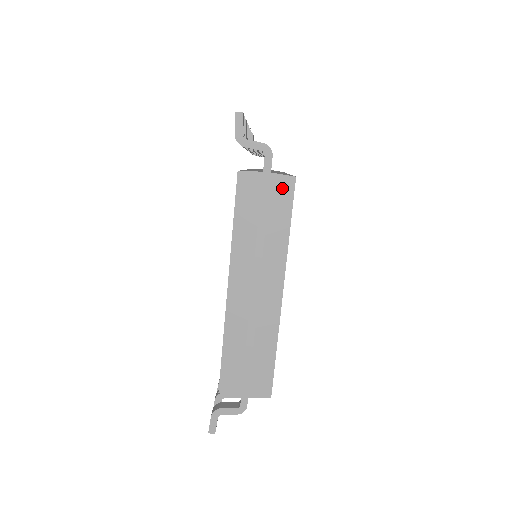
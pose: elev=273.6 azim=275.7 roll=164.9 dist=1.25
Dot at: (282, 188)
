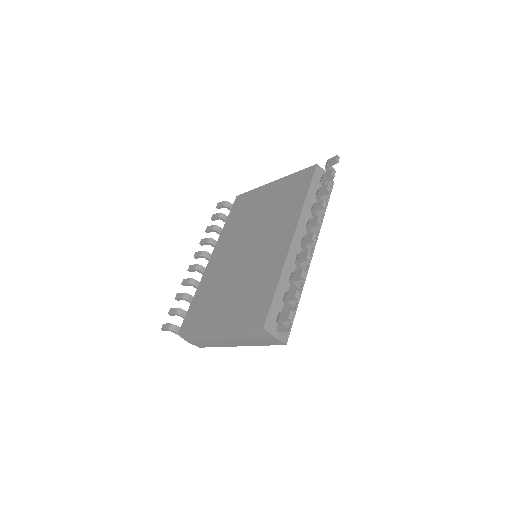
Dot at: (276, 342)
